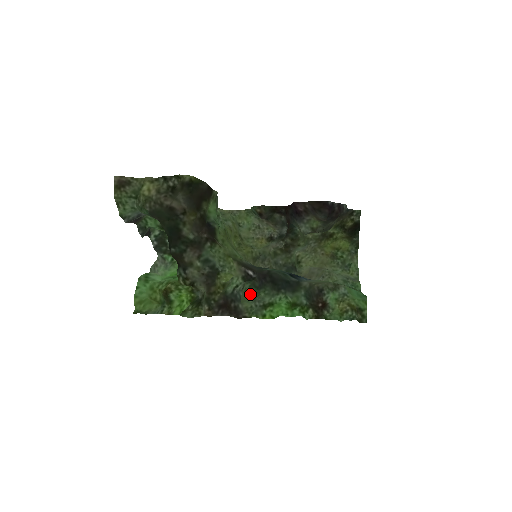
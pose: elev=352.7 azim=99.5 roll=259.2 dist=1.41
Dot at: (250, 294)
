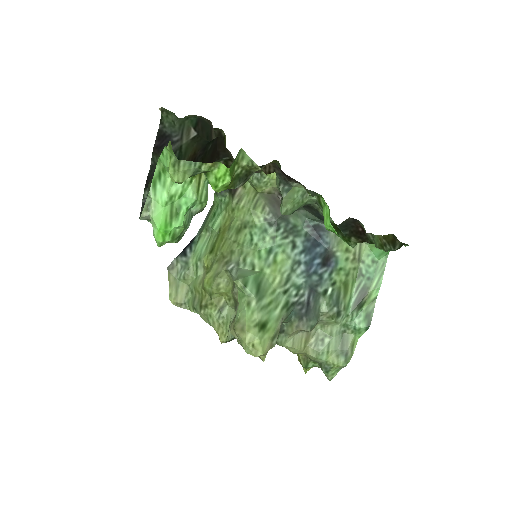
Dot at: (292, 203)
